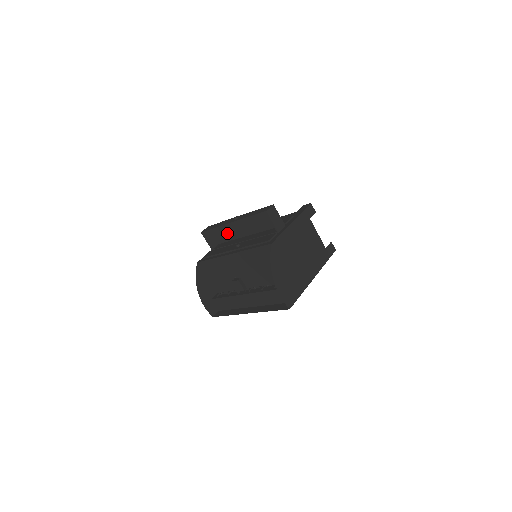
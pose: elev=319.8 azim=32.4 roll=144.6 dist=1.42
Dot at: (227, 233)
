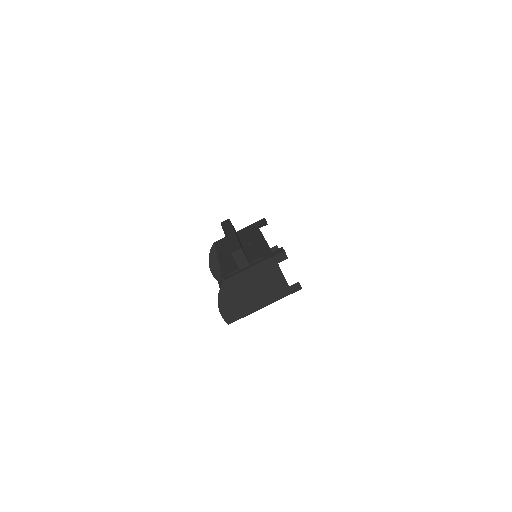
Dot at: occluded
